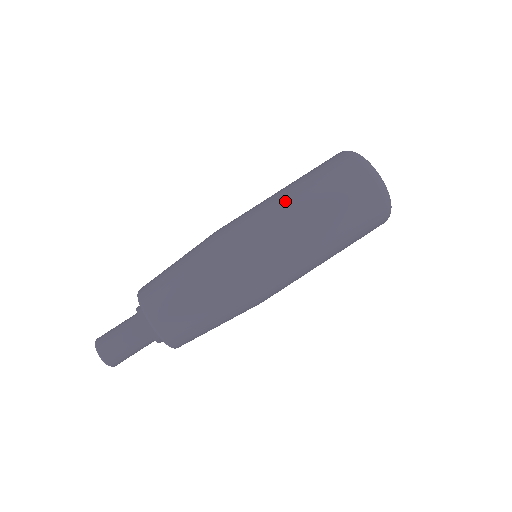
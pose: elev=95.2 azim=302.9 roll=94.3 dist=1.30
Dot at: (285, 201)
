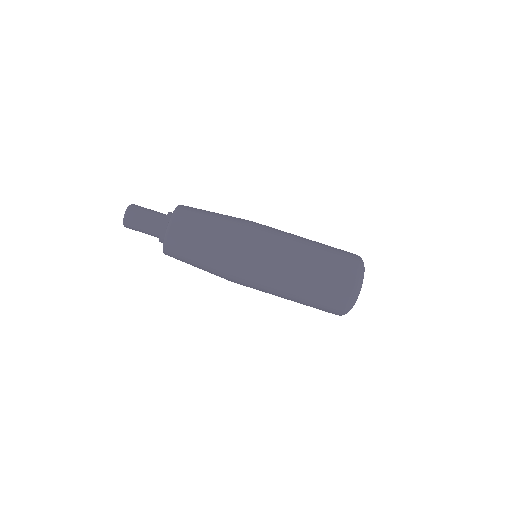
Dot at: (290, 281)
